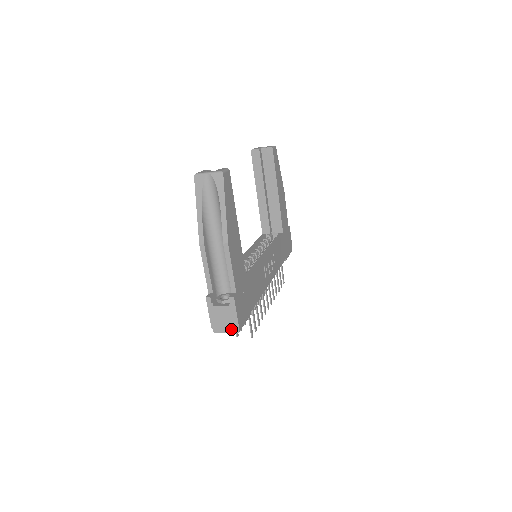
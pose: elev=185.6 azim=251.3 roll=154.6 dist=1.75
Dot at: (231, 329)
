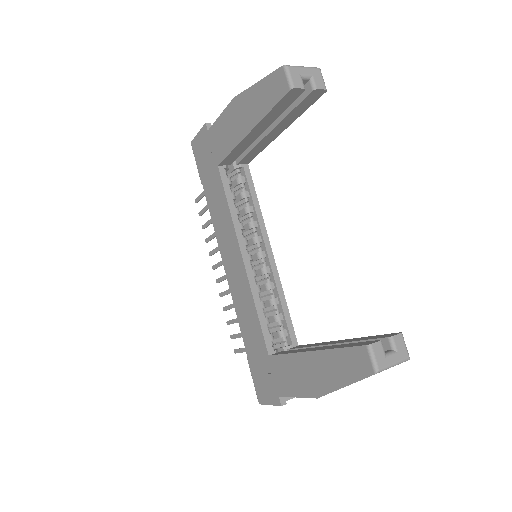
Dot at: occluded
